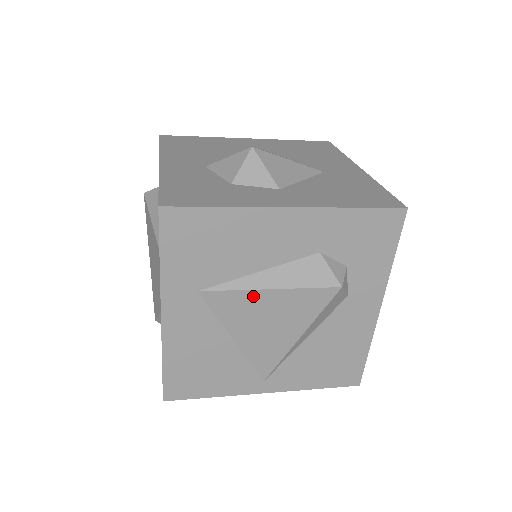
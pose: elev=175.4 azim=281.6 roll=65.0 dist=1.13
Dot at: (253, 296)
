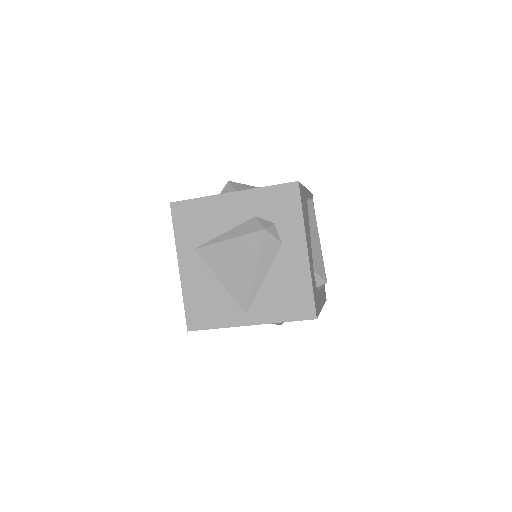
Dot at: (222, 246)
